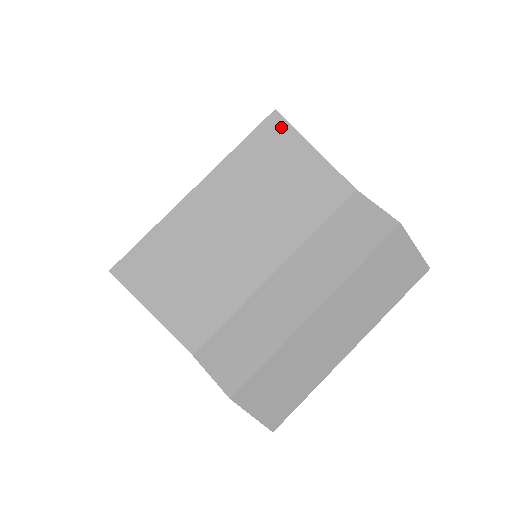
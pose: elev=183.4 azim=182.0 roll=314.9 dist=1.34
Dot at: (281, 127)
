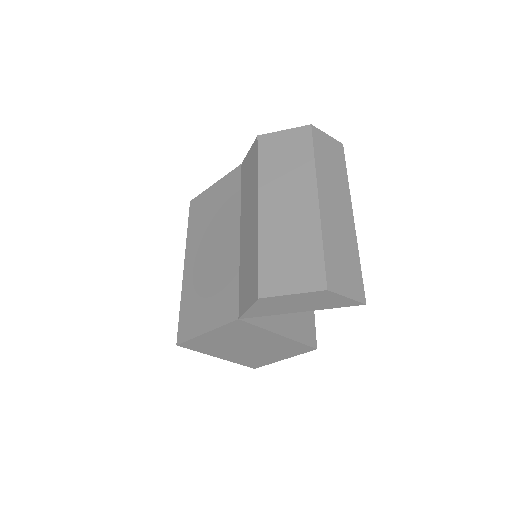
Dot at: (197, 201)
